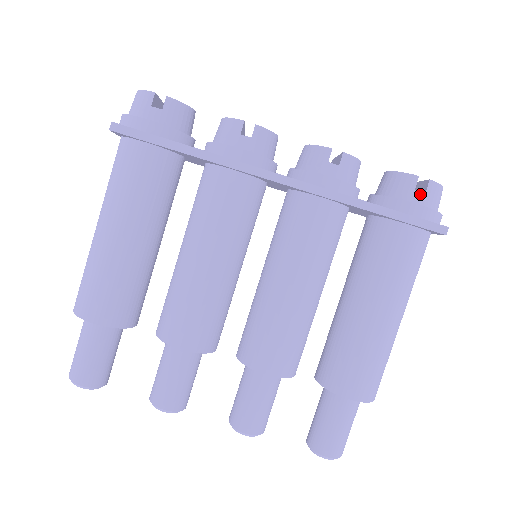
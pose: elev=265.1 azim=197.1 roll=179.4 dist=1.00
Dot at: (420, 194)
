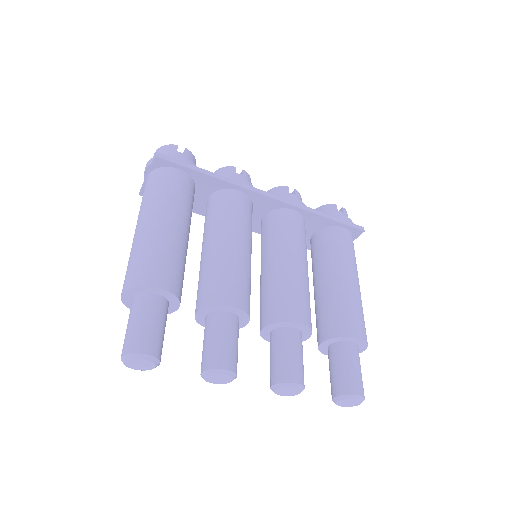
Dot at: (341, 213)
